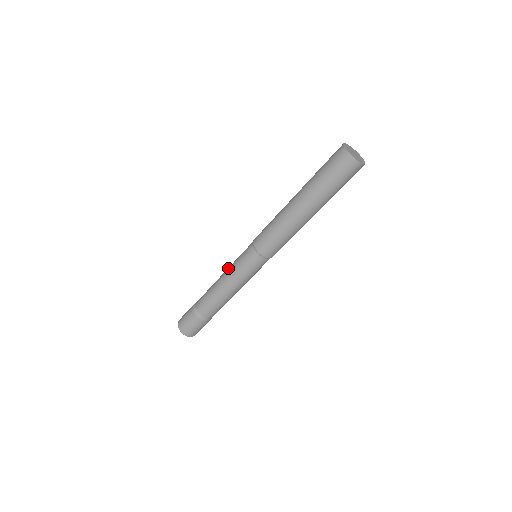
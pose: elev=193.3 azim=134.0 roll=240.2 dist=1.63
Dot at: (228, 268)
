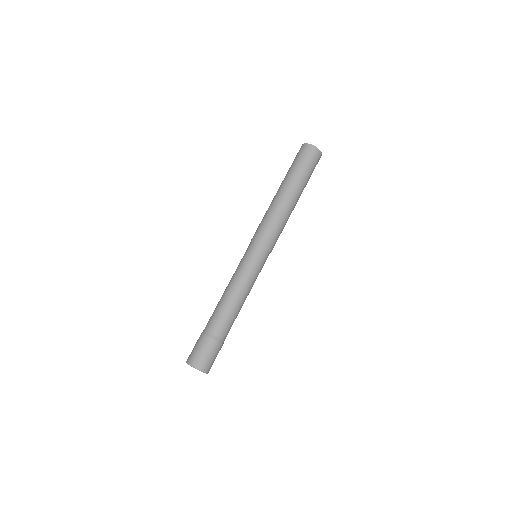
Dot at: (232, 276)
